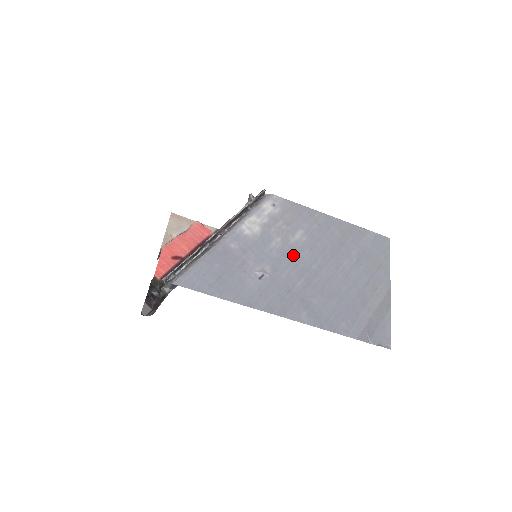
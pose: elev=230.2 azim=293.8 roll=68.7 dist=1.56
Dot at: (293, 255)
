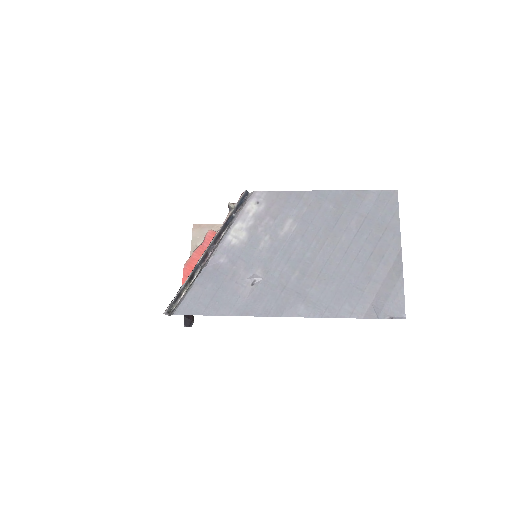
Dot at: (284, 249)
